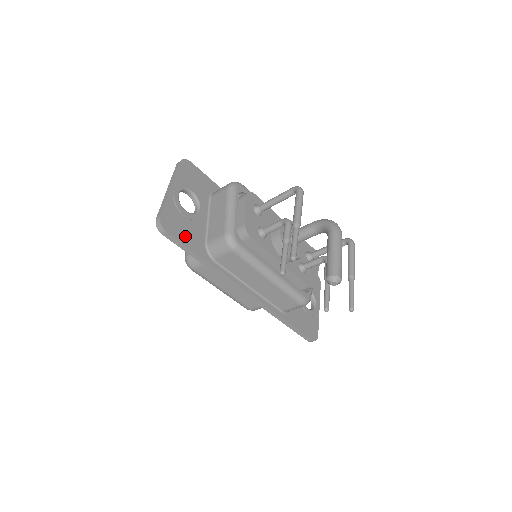
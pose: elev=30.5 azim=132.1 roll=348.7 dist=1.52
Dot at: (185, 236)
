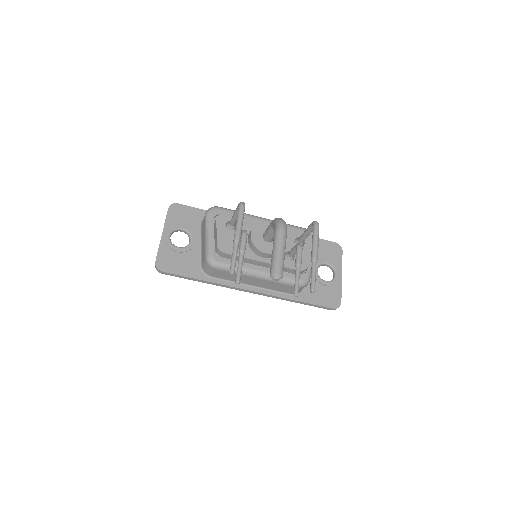
Dot at: (180, 268)
